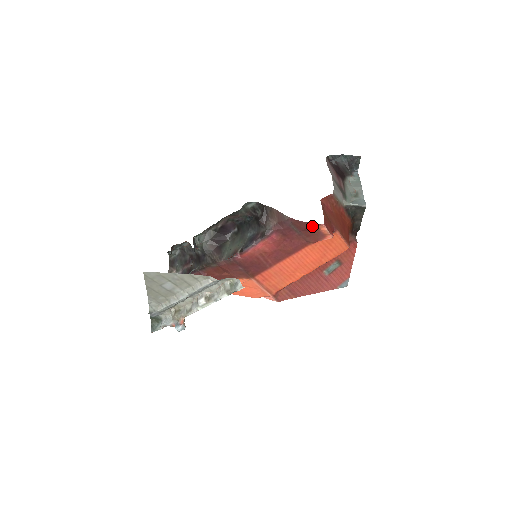
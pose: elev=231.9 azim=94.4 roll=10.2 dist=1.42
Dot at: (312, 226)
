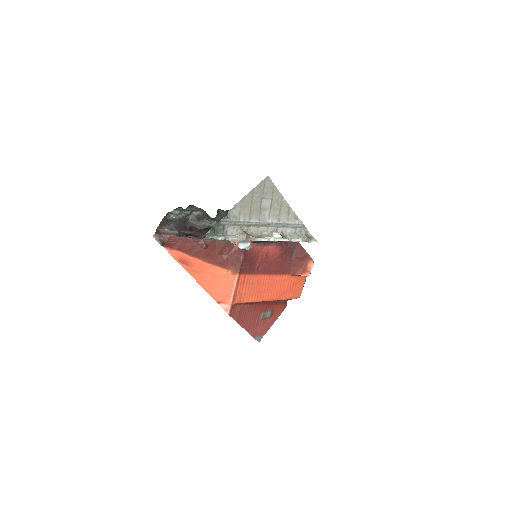
Dot at: (306, 258)
